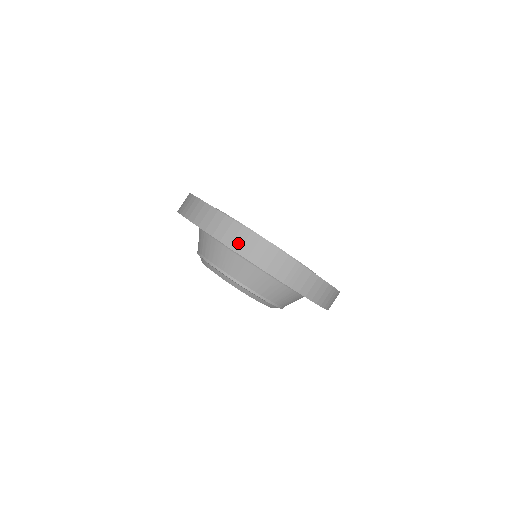
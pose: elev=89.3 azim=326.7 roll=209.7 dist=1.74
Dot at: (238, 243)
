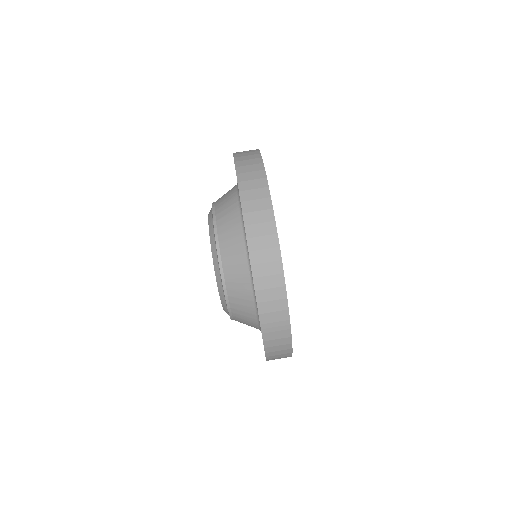
Dot at: (260, 257)
